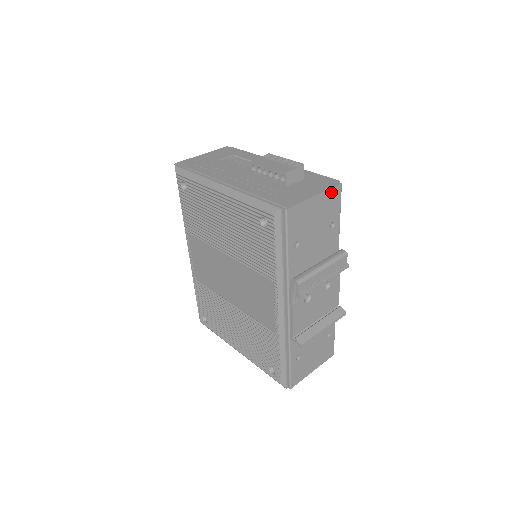
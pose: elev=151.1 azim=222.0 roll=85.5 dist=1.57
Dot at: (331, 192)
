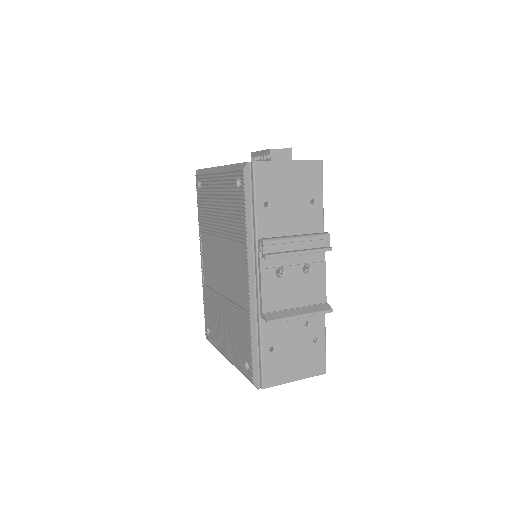
Dot at: (309, 165)
